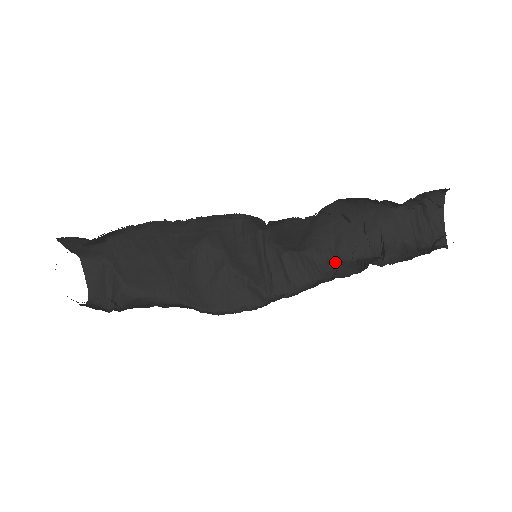
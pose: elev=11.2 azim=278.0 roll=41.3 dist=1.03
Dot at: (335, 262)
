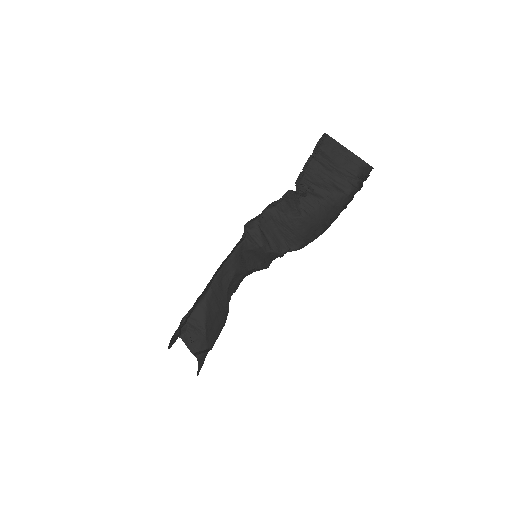
Dot at: occluded
